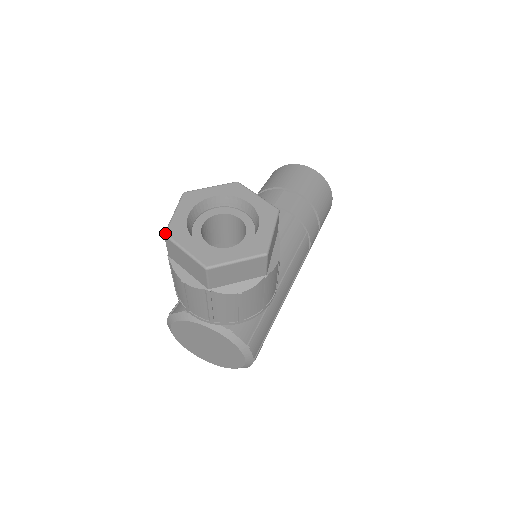
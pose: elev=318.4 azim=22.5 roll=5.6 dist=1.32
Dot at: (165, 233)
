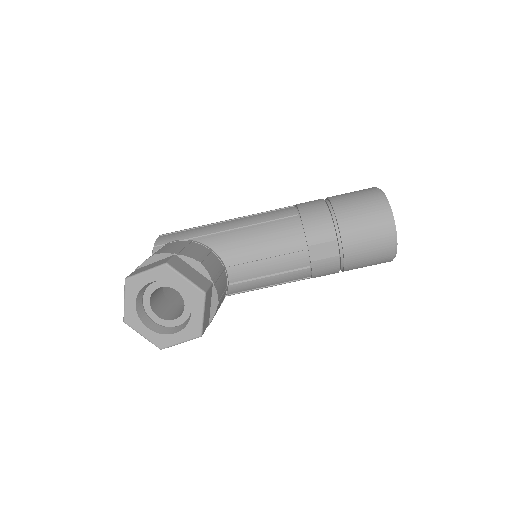
Dot at: (125, 279)
